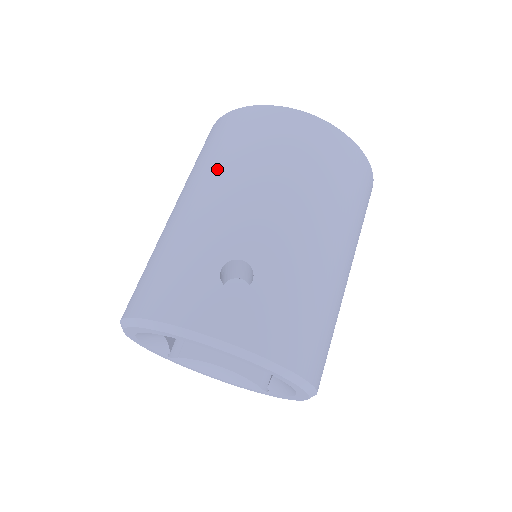
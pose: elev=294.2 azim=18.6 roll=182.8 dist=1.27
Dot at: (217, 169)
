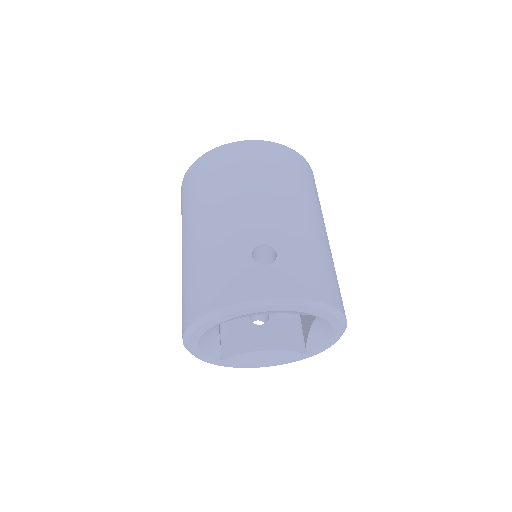
Dot at: (211, 197)
